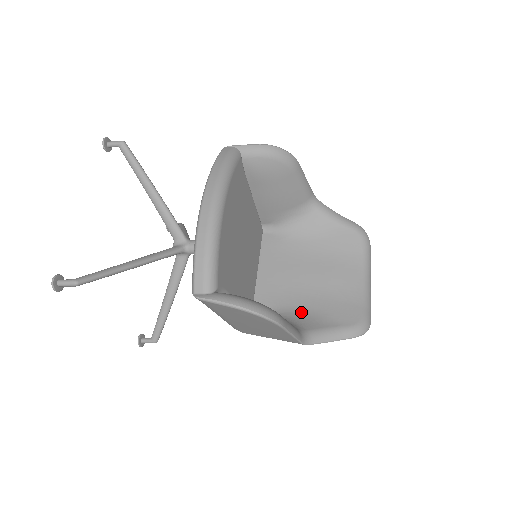
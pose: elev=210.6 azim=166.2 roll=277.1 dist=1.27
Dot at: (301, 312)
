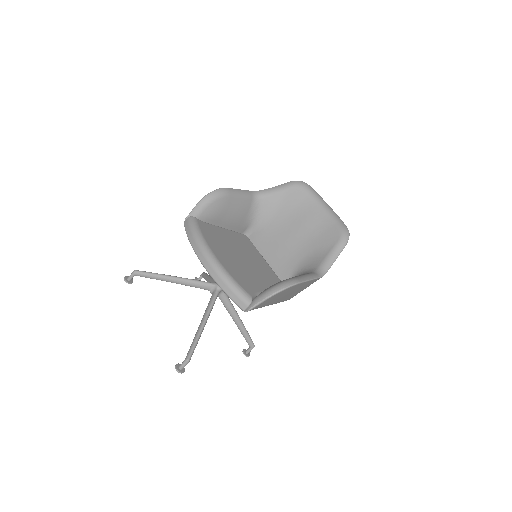
Dot at: (307, 260)
